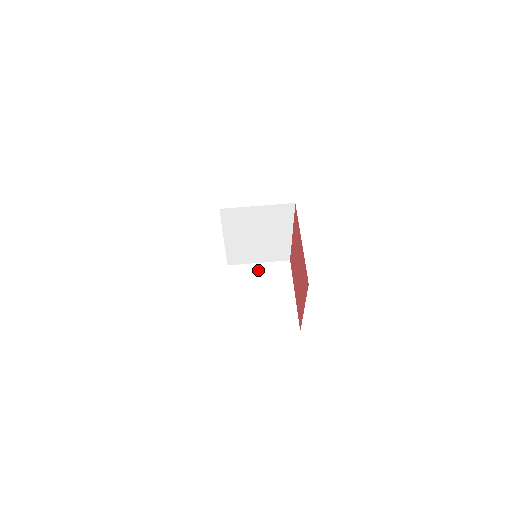
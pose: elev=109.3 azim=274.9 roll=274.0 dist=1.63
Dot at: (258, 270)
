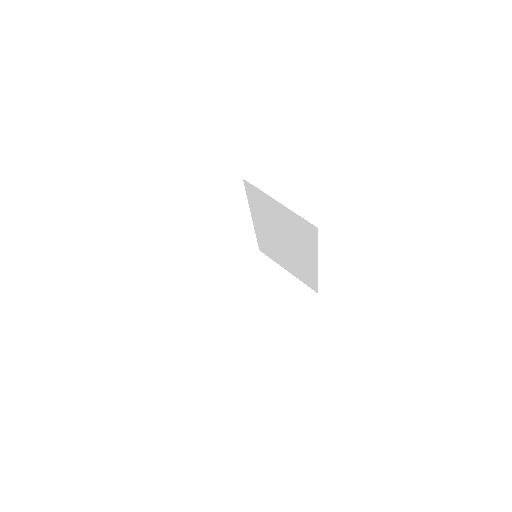
Dot at: (279, 277)
